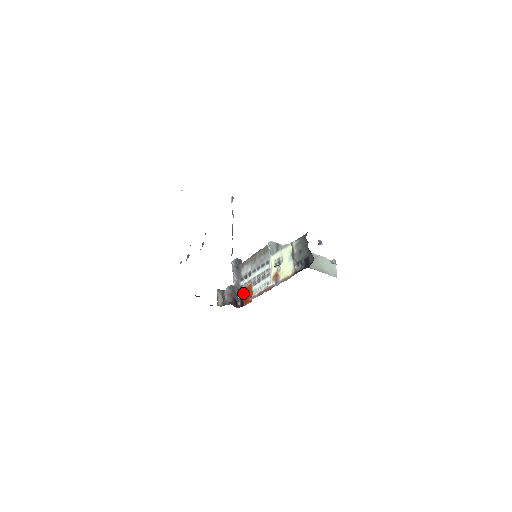
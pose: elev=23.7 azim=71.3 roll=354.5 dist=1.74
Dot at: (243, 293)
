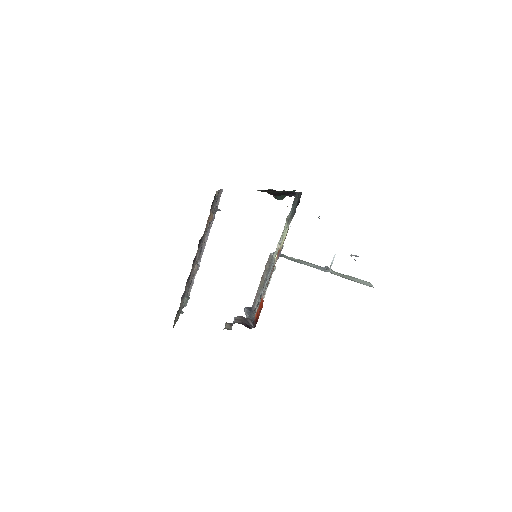
Dot at: (256, 317)
